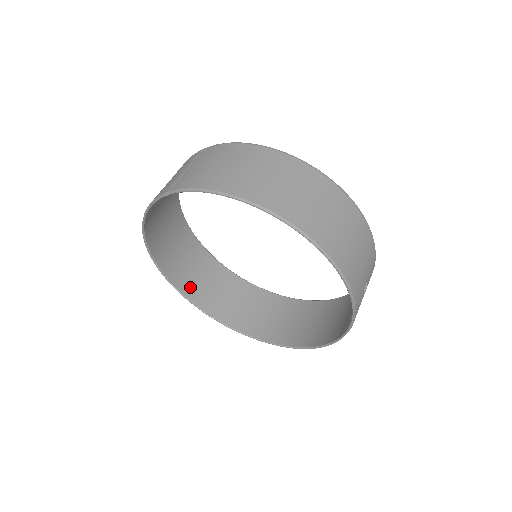
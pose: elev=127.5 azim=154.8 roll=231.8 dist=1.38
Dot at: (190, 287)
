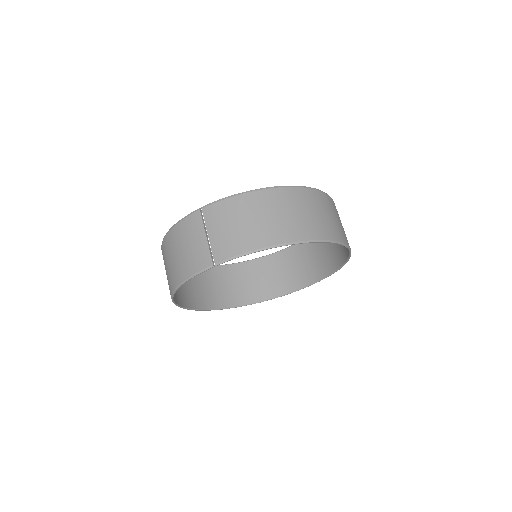
Dot at: (196, 300)
